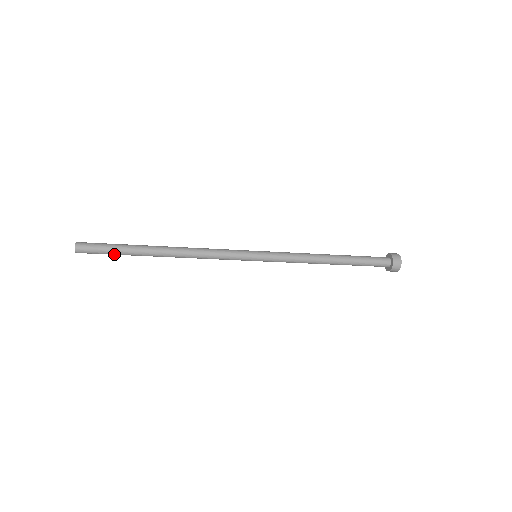
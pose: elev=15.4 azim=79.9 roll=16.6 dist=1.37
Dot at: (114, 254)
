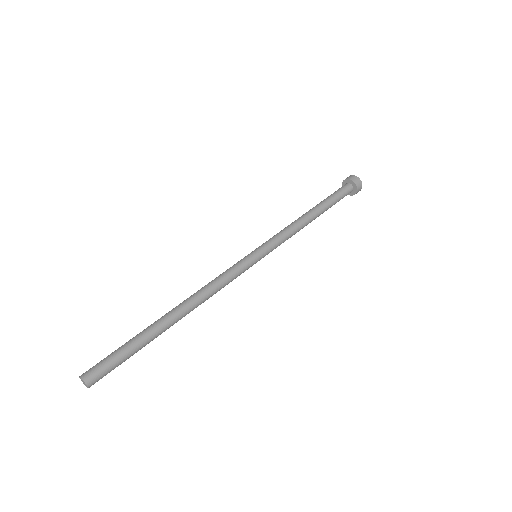
Dot at: occluded
